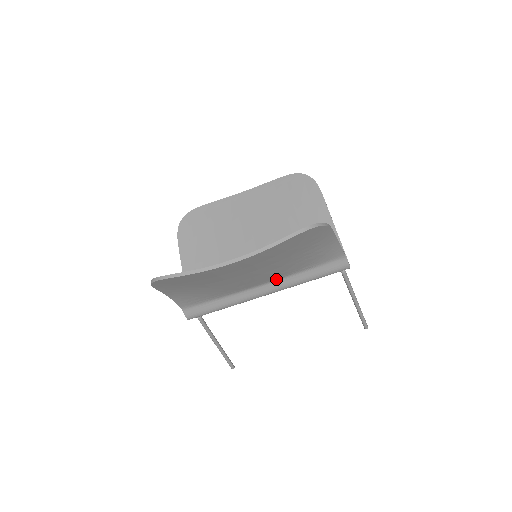
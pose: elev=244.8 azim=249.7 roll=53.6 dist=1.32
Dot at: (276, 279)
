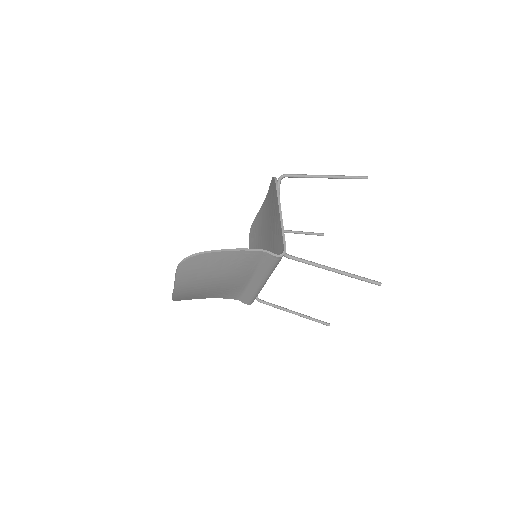
Dot at: (252, 275)
